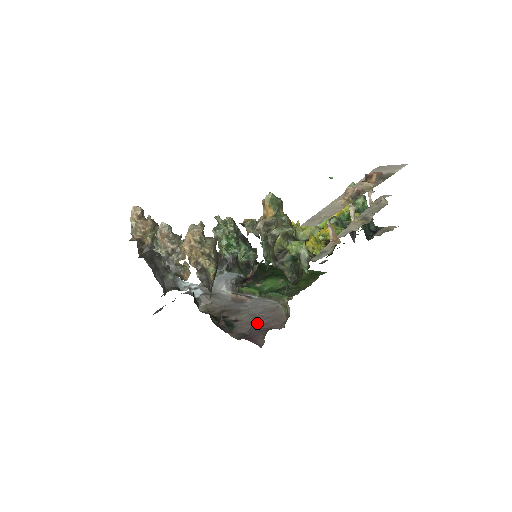
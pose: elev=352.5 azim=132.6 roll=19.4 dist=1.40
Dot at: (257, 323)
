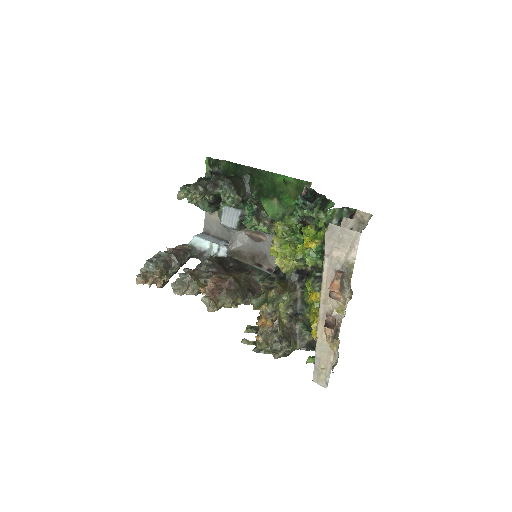
Dot at: occluded
